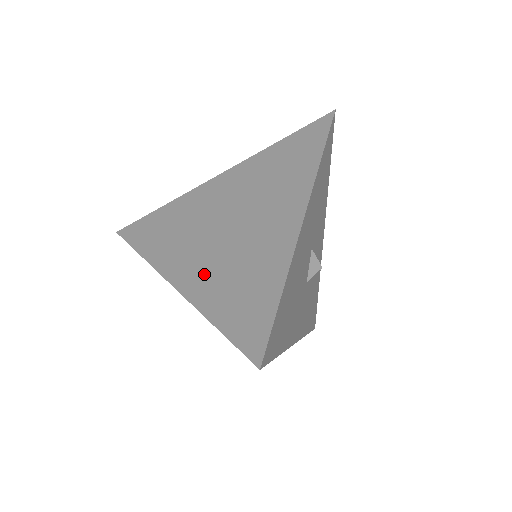
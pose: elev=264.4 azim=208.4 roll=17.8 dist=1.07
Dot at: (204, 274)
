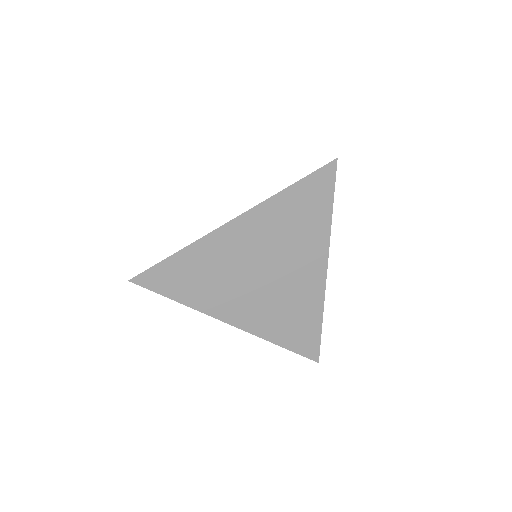
Dot at: (259, 316)
